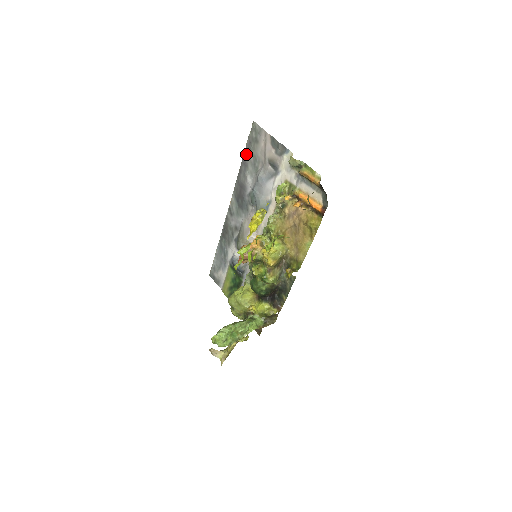
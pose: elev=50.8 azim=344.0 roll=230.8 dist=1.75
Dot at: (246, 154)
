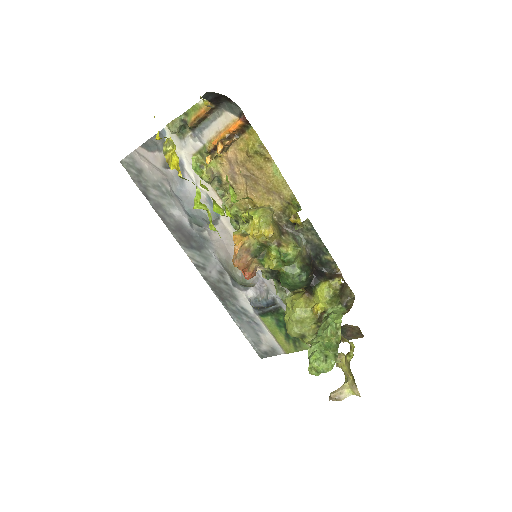
Dot at: (148, 197)
